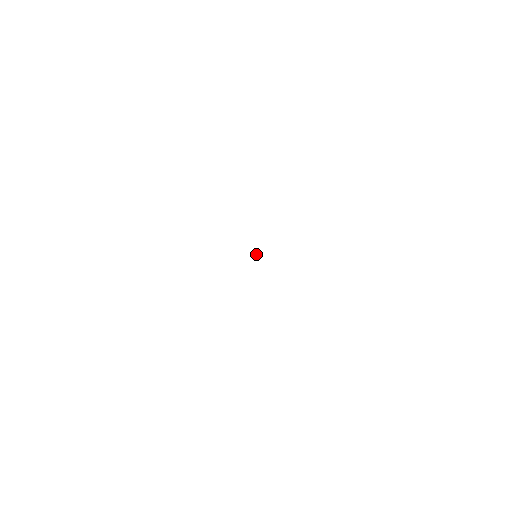
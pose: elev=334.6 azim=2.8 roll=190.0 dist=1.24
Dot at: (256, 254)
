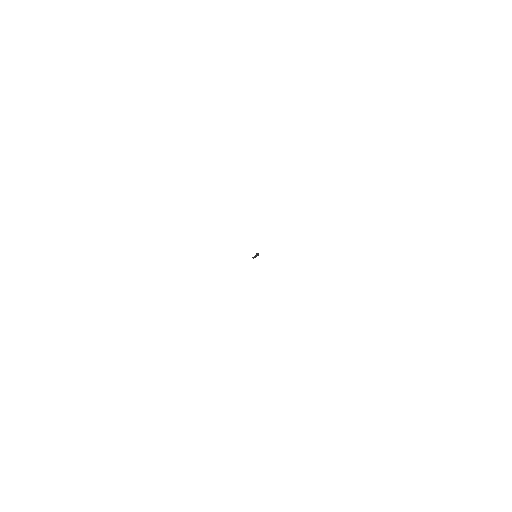
Dot at: (256, 255)
